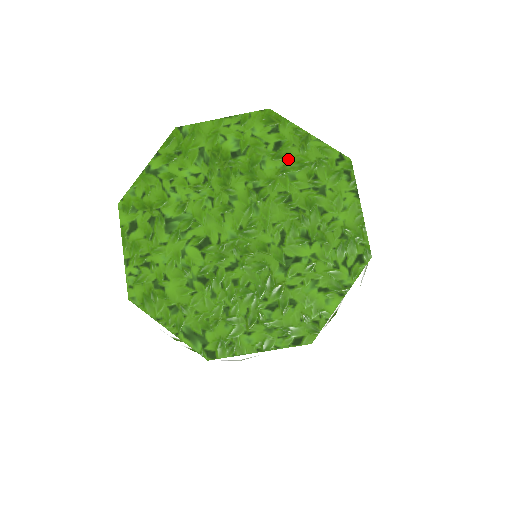
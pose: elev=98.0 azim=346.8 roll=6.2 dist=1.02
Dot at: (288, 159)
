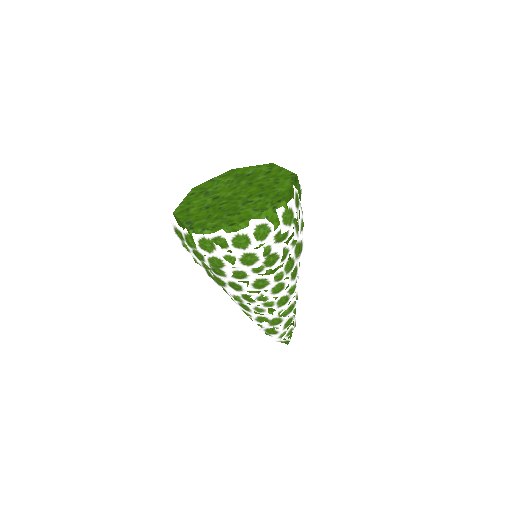
Dot at: (270, 175)
